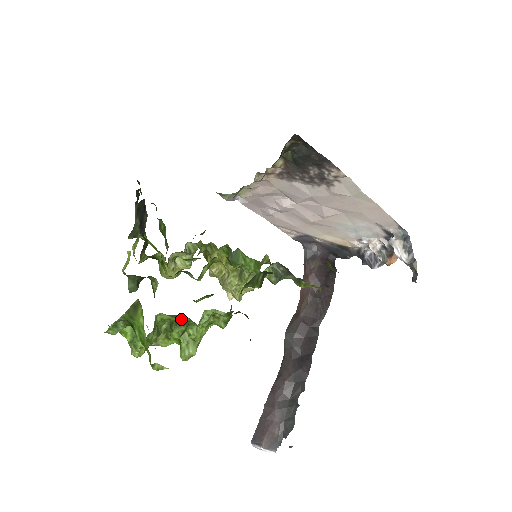
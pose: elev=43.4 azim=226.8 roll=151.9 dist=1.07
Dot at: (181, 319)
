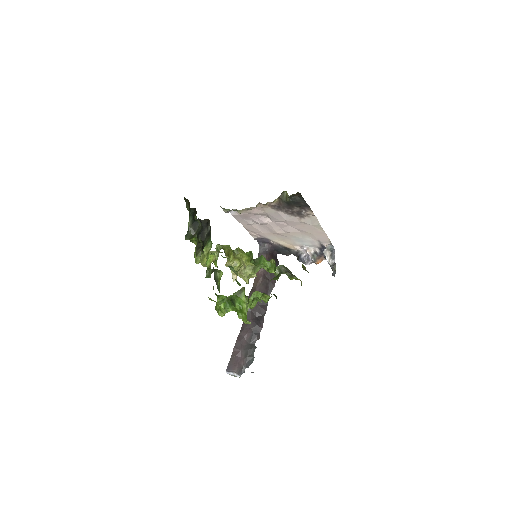
Dot at: occluded
